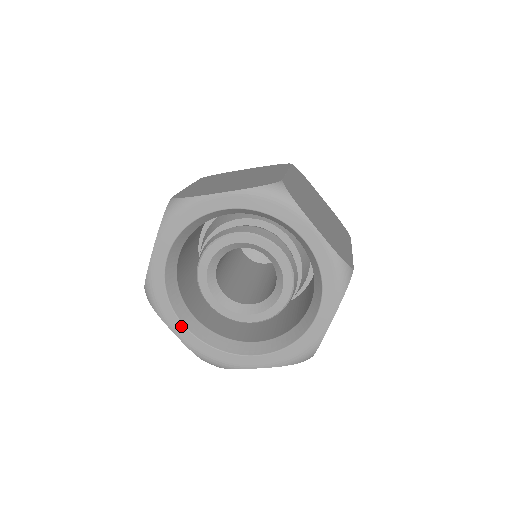
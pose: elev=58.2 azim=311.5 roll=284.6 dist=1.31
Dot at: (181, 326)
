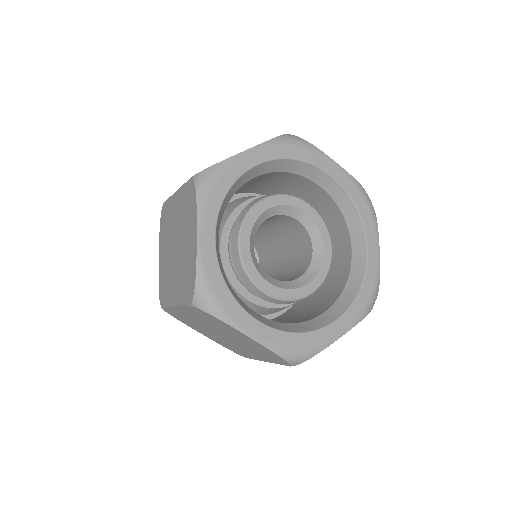
Dot at: (254, 322)
